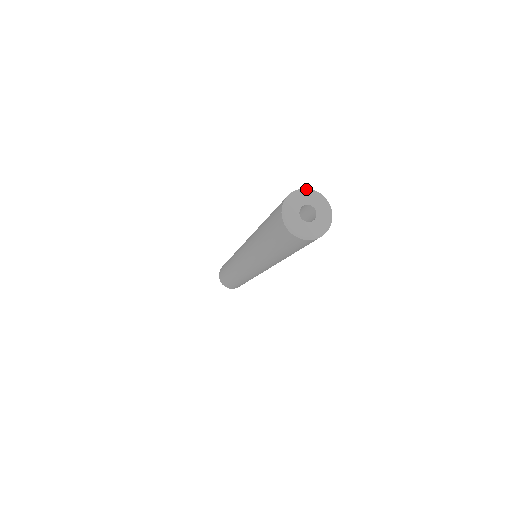
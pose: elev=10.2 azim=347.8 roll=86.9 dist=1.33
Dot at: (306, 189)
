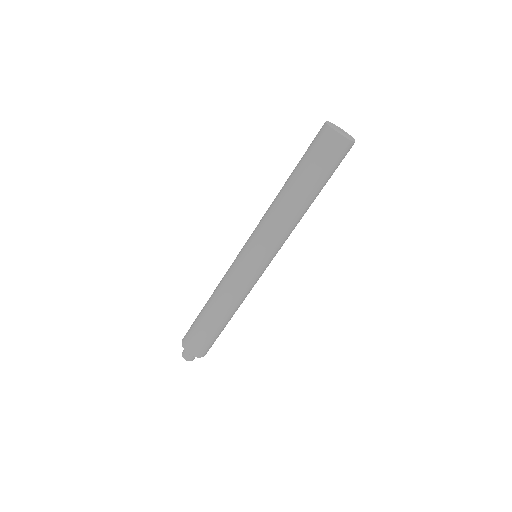
Dot at: occluded
